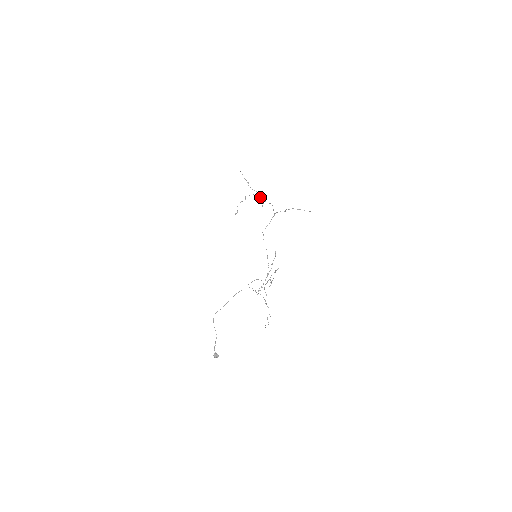
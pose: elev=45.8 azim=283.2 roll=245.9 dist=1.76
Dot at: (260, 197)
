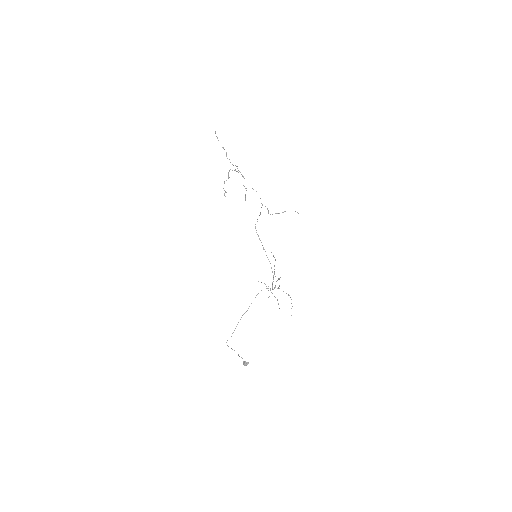
Dot at: (242, 176)
